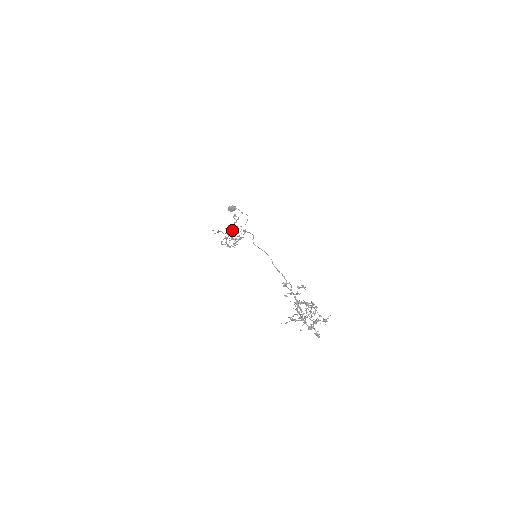
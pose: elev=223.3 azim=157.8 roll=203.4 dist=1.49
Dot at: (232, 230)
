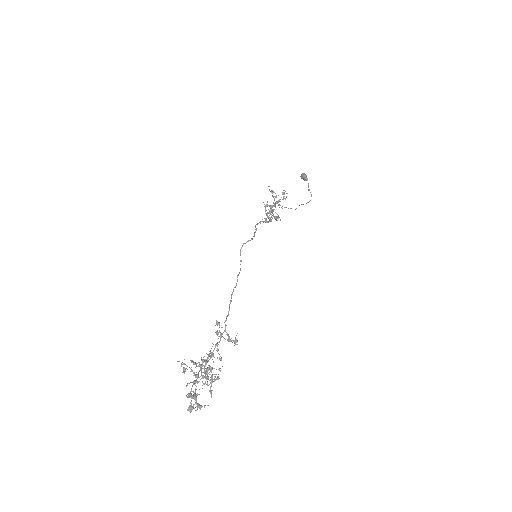
Dot at: (272, 205)
